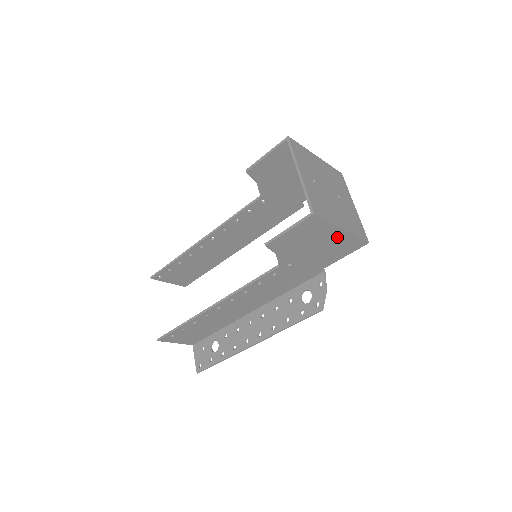
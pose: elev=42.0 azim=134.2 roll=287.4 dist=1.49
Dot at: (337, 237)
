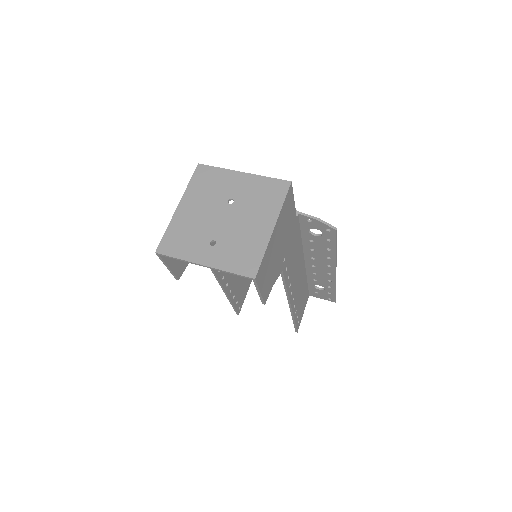
Dot at: (278, 229)
